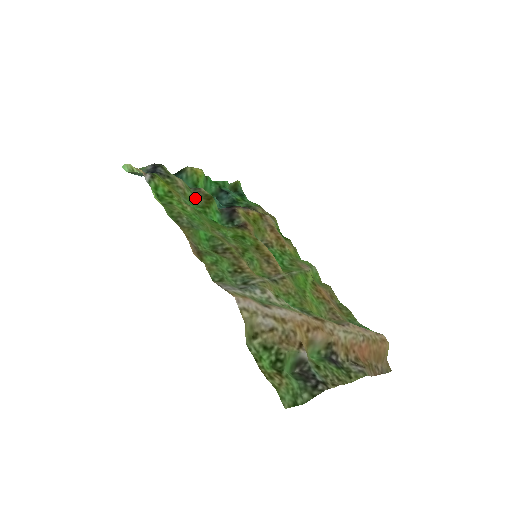
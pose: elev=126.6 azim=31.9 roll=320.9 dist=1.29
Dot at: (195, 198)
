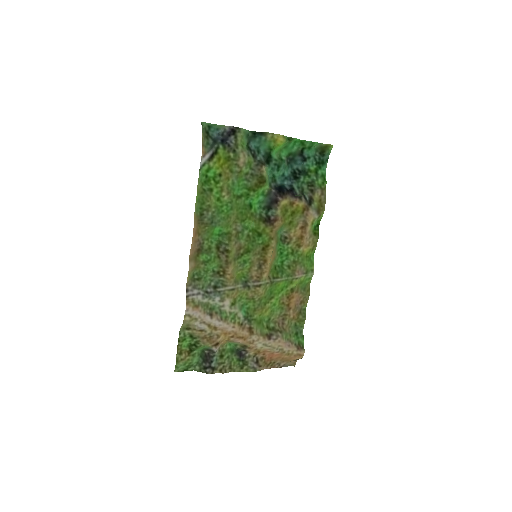
Dot at: (250, 176)
